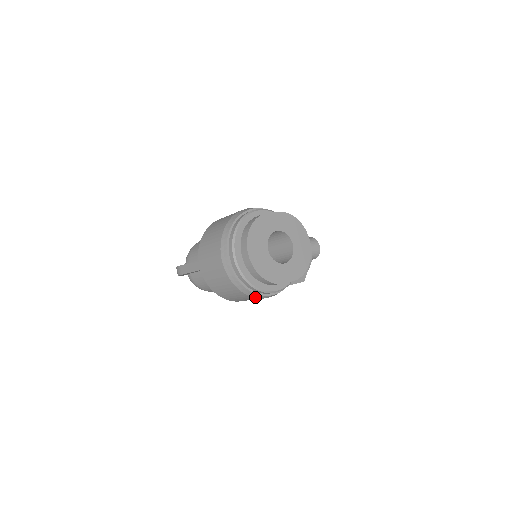
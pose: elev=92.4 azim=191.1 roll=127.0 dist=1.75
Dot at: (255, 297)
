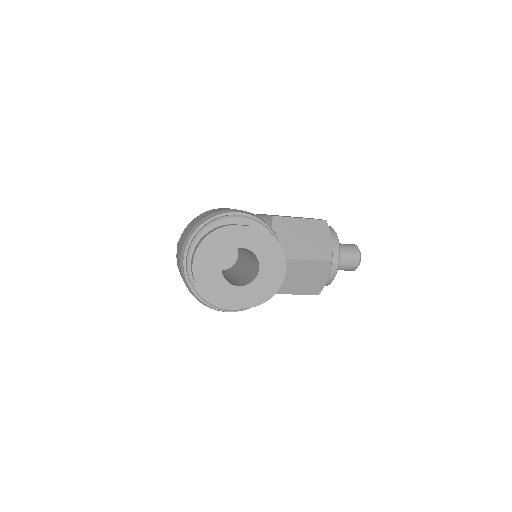
Dot at: occluded
